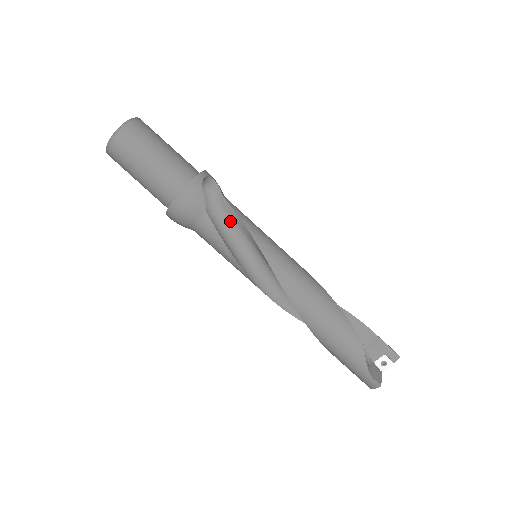
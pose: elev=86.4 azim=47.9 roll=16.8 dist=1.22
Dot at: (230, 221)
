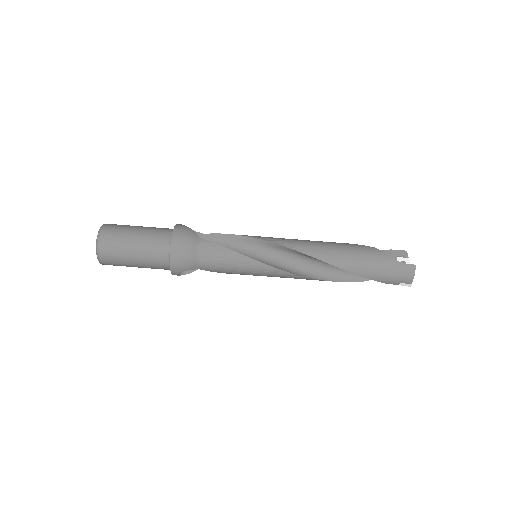
Dot at: (220, 244)
